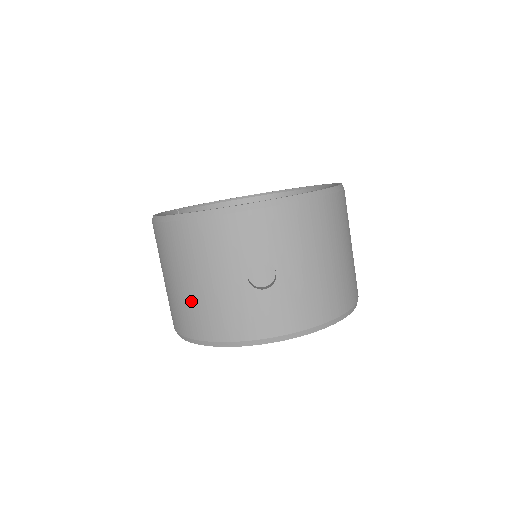
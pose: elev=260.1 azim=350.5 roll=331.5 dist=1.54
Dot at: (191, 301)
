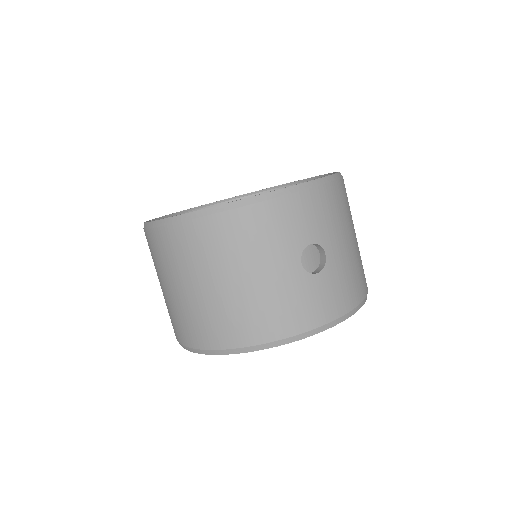
Dot at: (235, 303)
